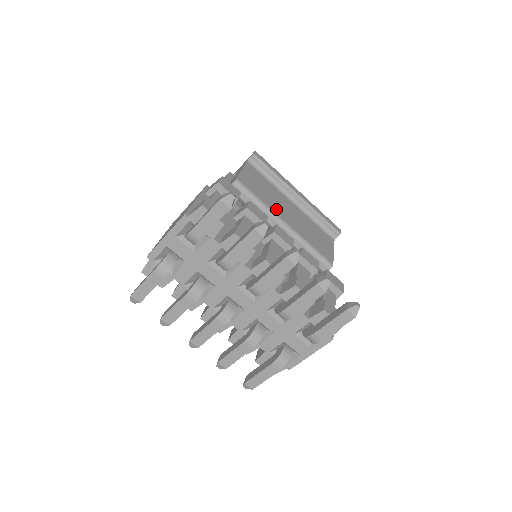
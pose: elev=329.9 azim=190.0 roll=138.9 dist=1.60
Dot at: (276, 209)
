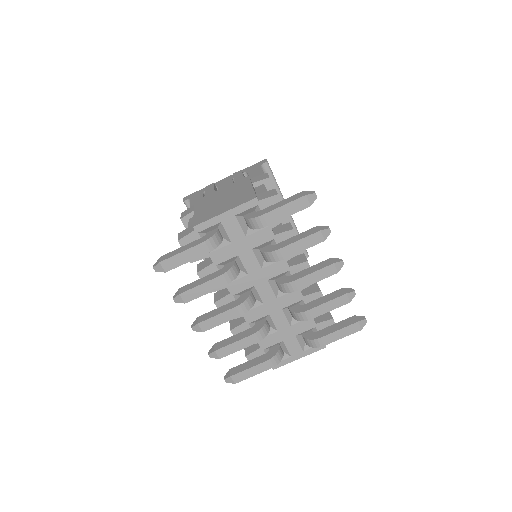
Dot at: occluded
